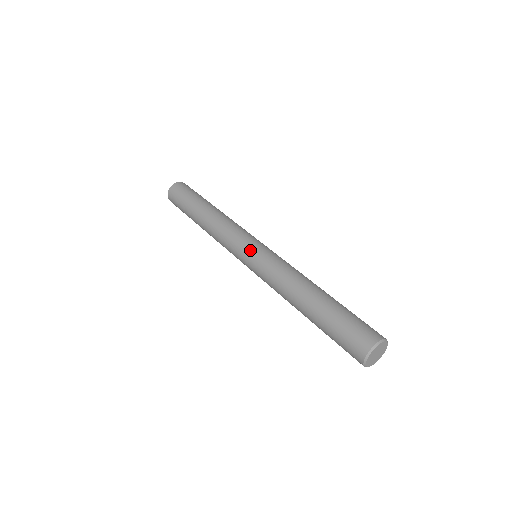
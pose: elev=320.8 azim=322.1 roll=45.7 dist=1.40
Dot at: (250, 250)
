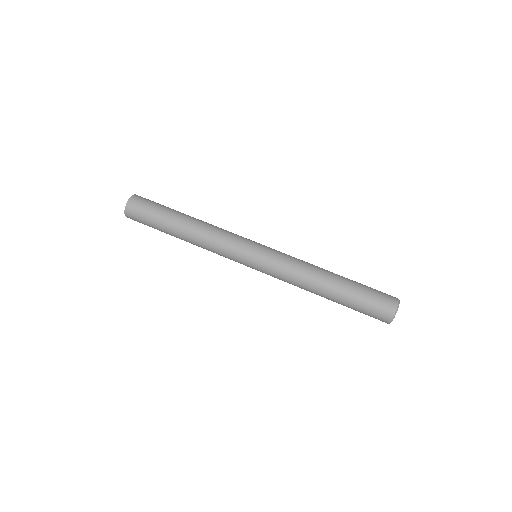
Dot at: (254, 257)
